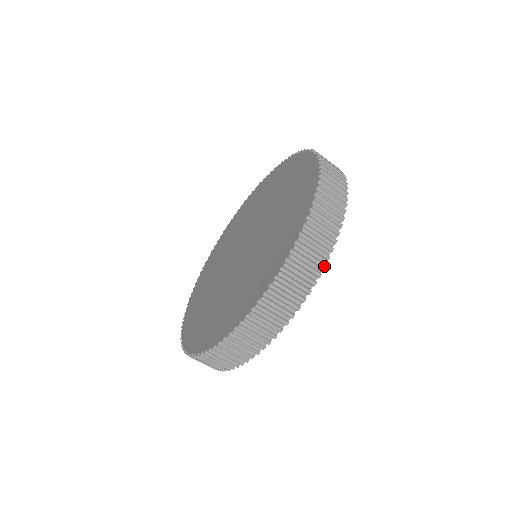
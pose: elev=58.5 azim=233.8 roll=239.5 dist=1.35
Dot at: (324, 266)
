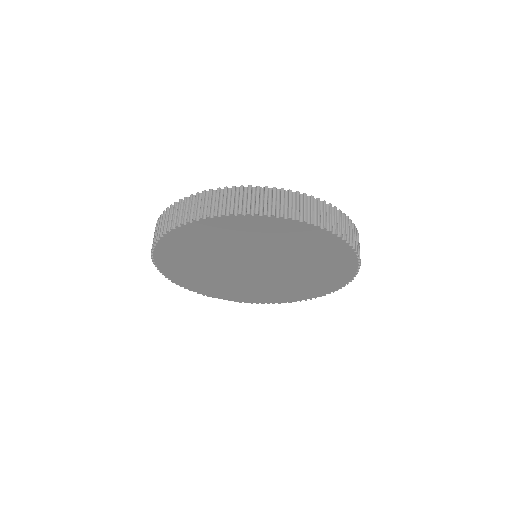
Dot at: (257, 213)
